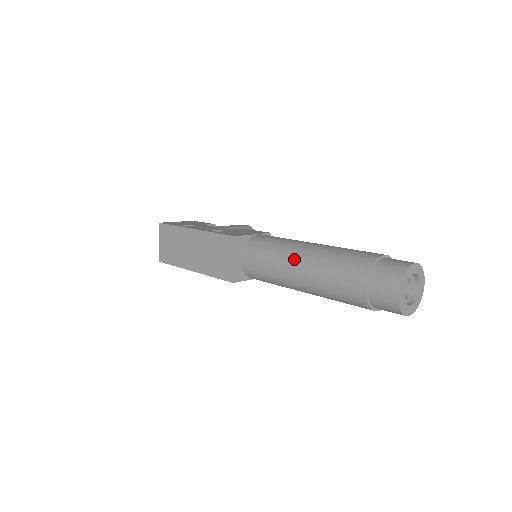
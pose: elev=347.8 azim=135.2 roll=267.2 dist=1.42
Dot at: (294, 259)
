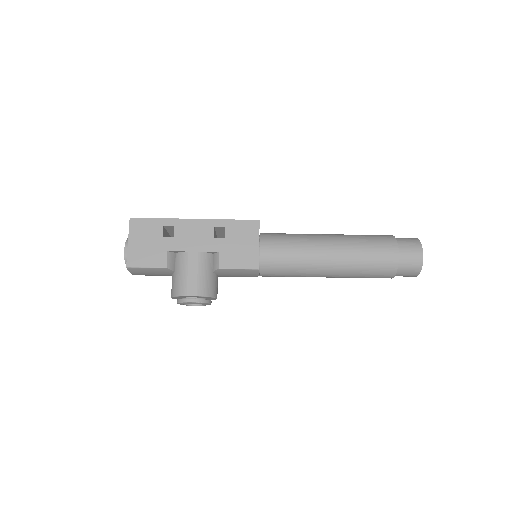
Dot at: occluded
